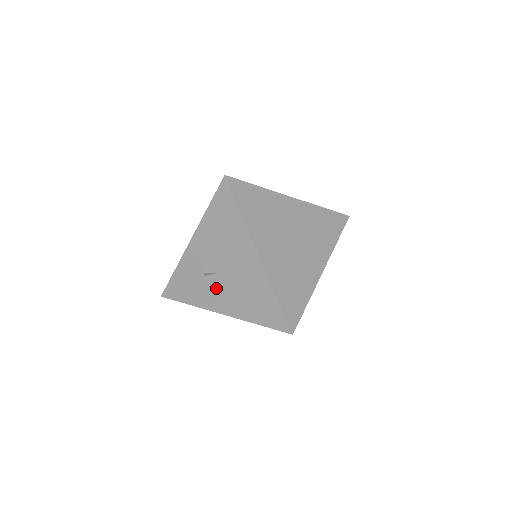
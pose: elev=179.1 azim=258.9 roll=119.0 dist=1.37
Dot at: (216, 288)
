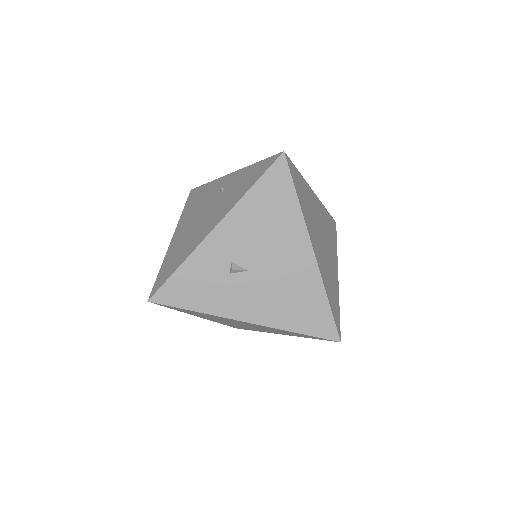
Dot at: (244, 289)
